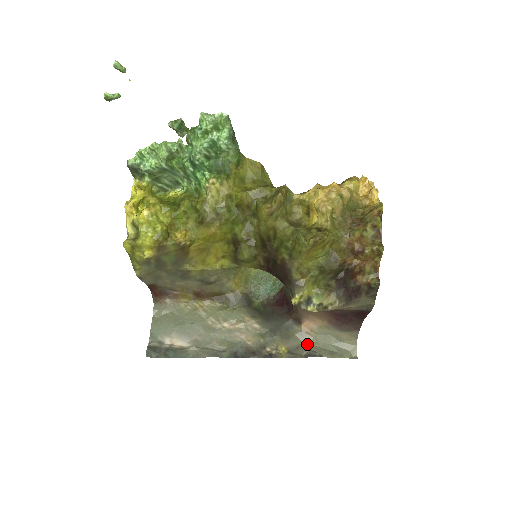
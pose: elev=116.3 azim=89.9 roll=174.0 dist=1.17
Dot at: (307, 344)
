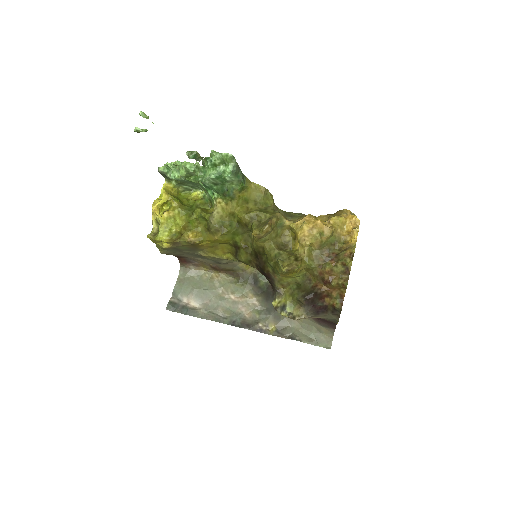
Dot at: (293, 327)
